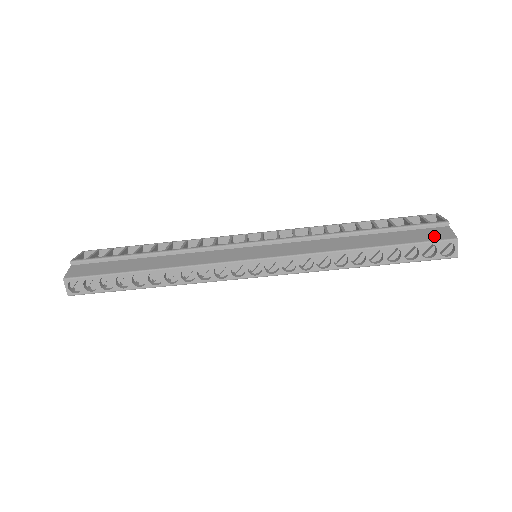
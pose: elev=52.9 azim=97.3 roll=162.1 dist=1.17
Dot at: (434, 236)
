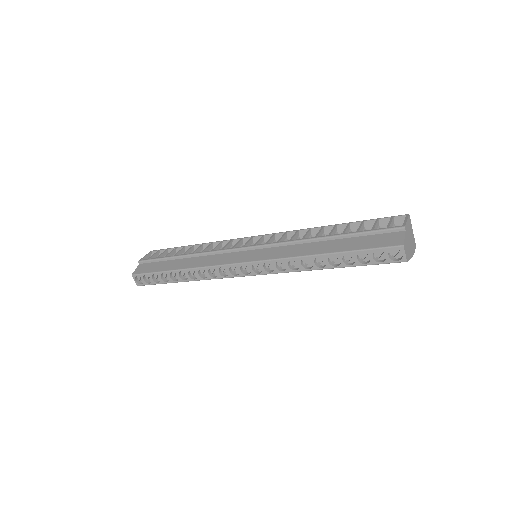
Dot at: (385, 242)
